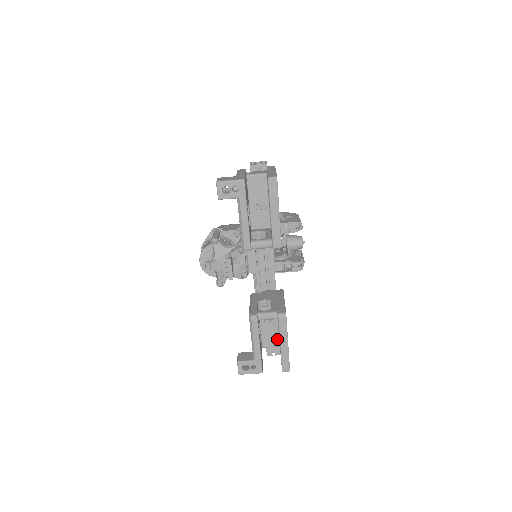
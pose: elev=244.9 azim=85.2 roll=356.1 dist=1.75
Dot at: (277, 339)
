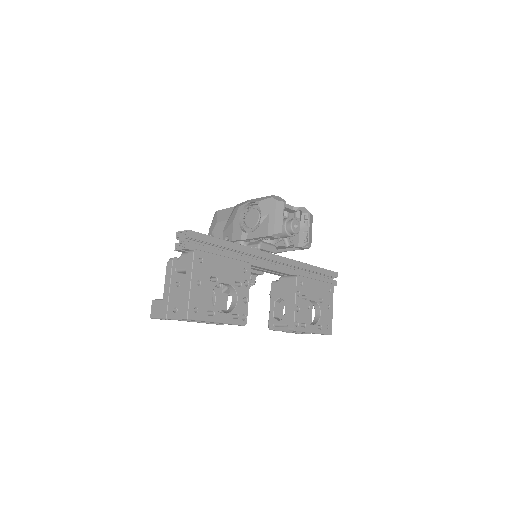
Dot at: occluded
